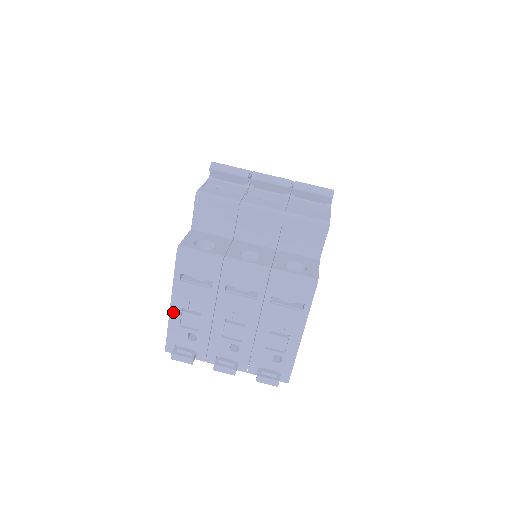
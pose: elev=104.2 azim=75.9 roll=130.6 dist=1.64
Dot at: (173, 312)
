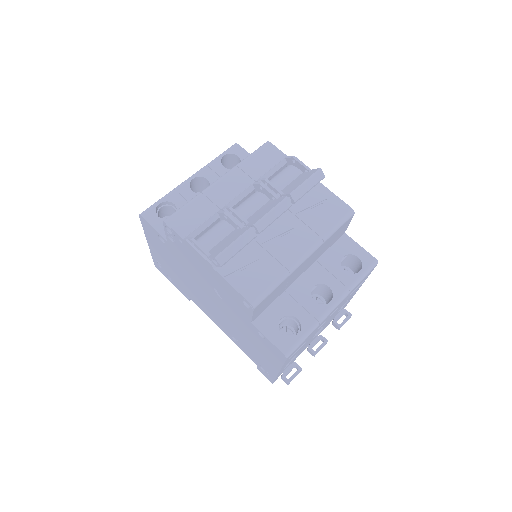
Dot at: occluded
